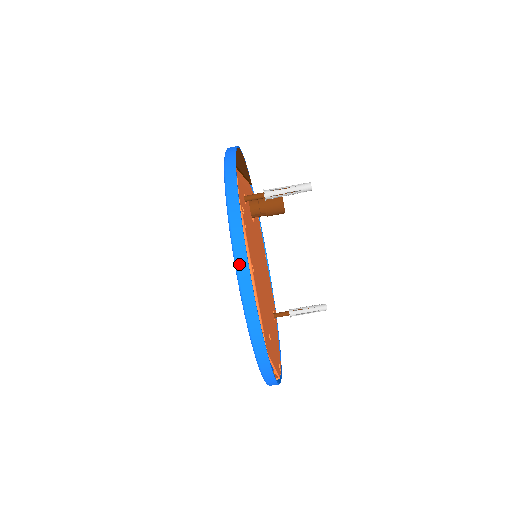
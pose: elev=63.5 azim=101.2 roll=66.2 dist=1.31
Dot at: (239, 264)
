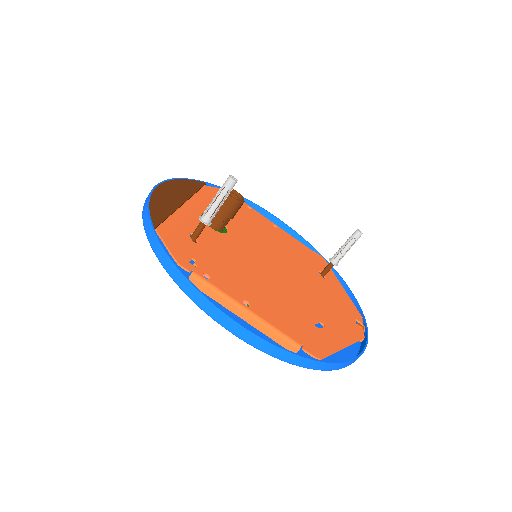
Dot at: (225, 324)
